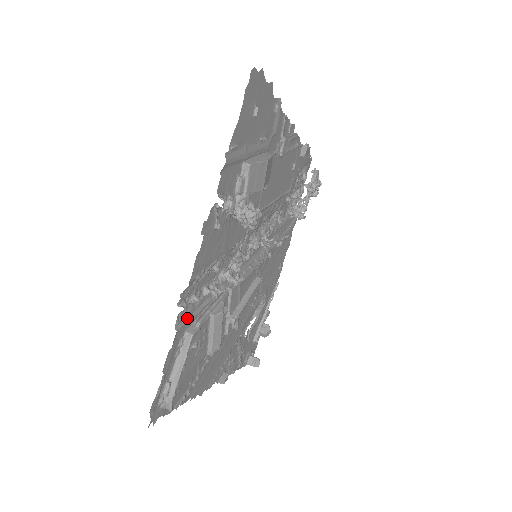
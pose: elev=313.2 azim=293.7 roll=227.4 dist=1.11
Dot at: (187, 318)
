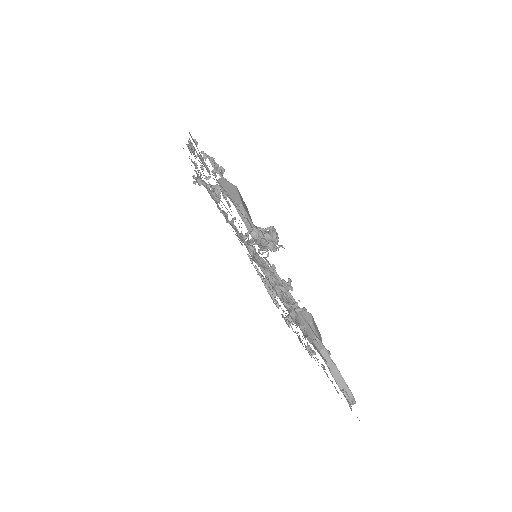
Dot at: (312, 344)
